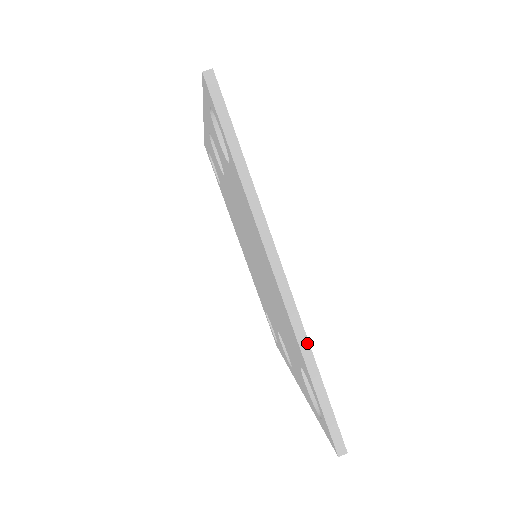
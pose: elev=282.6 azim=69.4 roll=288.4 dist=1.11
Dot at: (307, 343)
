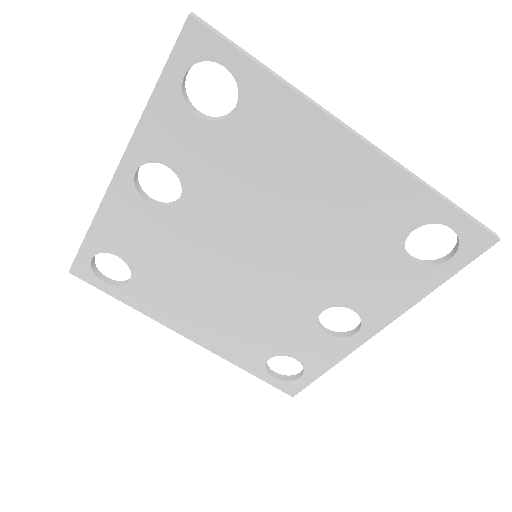
Dot at: (414, 175)
